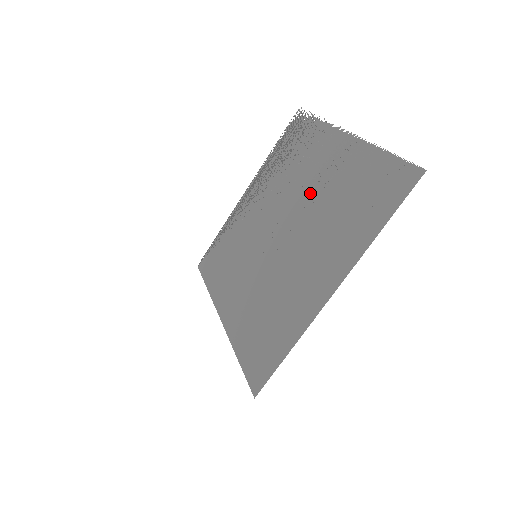
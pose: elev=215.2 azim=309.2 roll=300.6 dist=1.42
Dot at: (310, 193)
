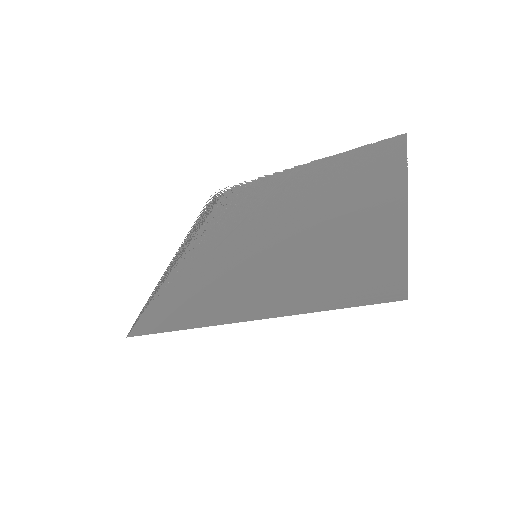
Dot at: (293, 196)
